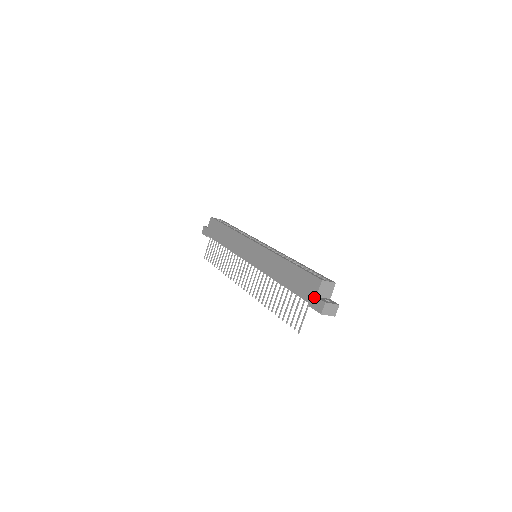
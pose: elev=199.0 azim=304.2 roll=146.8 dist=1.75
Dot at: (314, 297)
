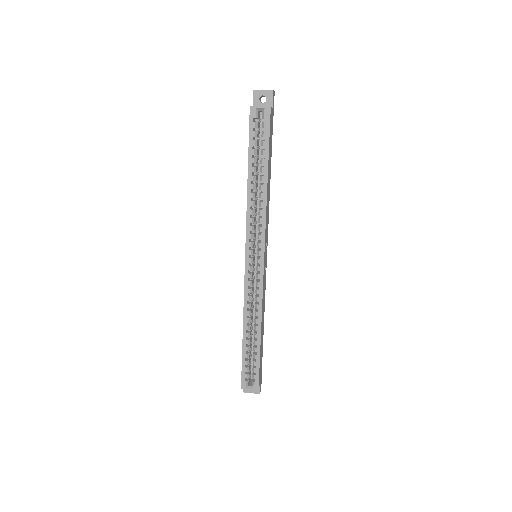
Dot at: occluded
